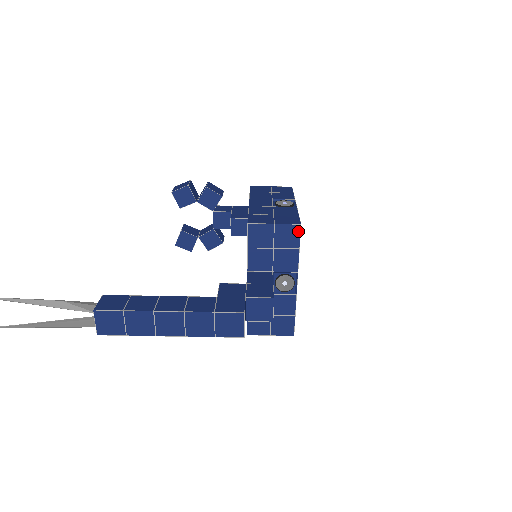
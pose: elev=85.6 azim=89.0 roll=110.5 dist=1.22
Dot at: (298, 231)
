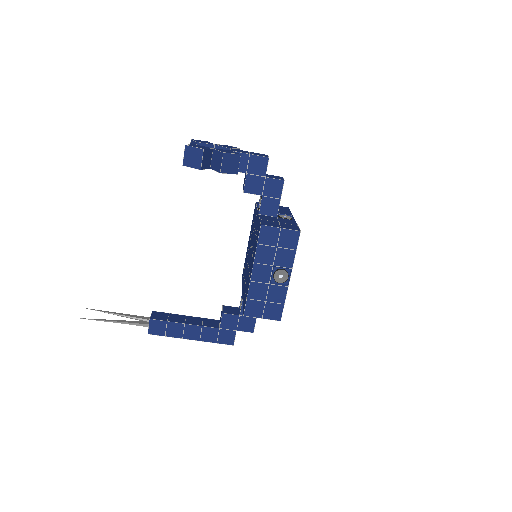
Dot at: (278, 318)
